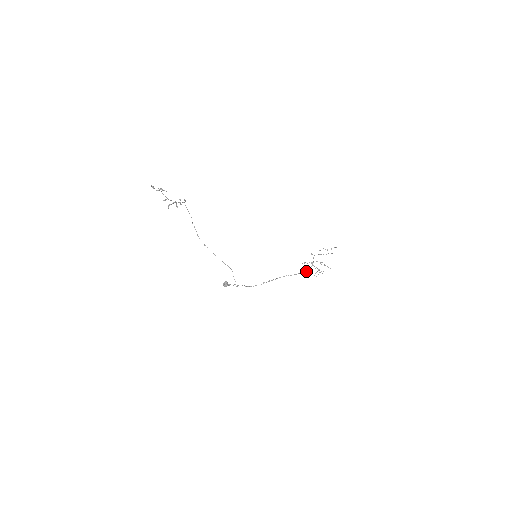
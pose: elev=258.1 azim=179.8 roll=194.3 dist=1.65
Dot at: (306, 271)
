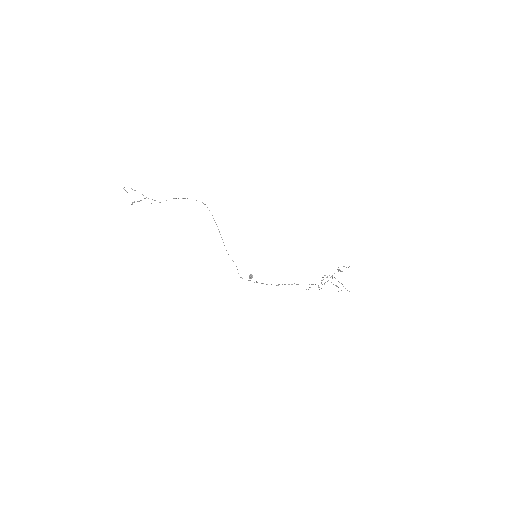
Dot at: (322, 284)
